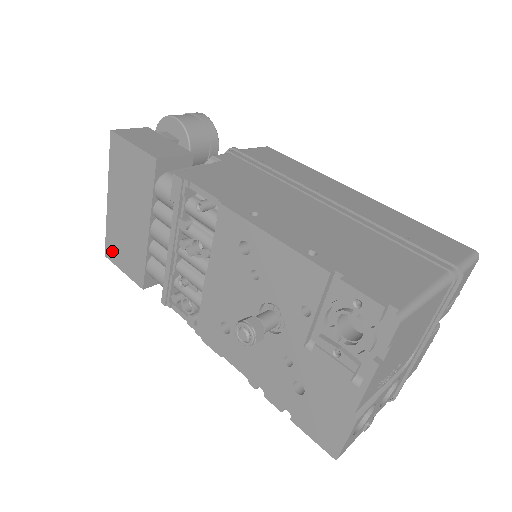
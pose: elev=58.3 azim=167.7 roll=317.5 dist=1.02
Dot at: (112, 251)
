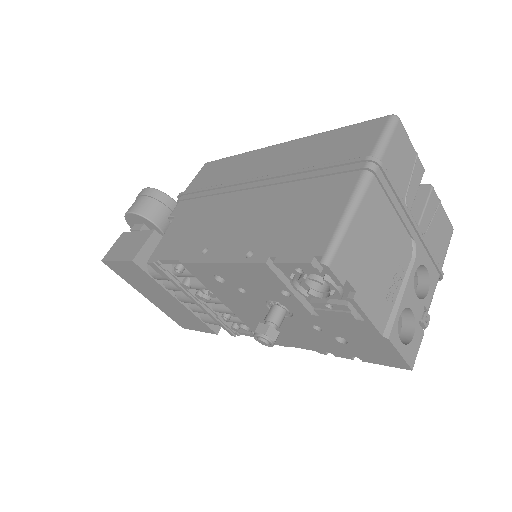
Dot at: (182, 324)
